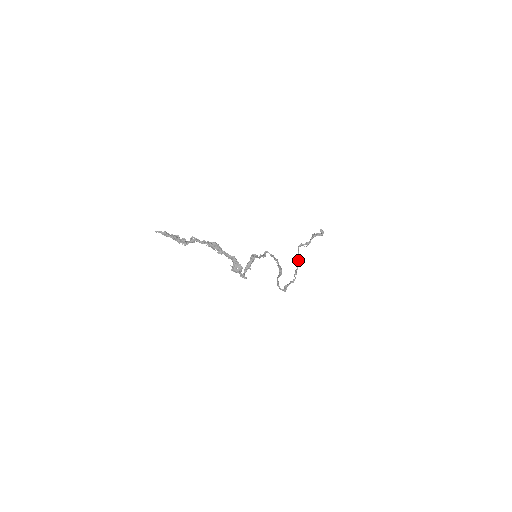
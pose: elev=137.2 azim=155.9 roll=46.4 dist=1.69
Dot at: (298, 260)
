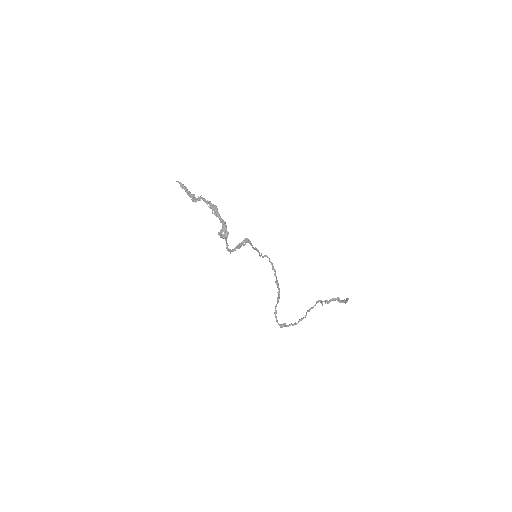
Dot at: occluded
